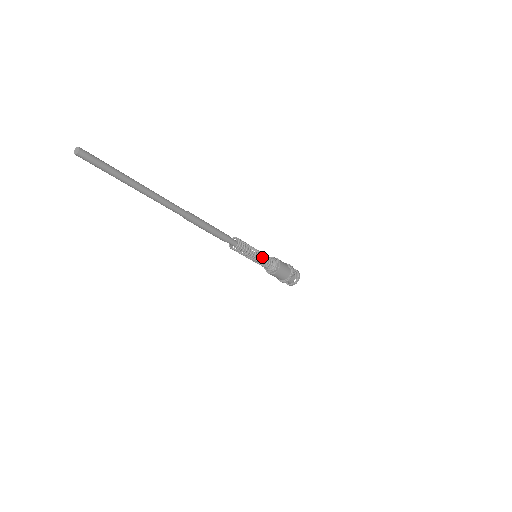
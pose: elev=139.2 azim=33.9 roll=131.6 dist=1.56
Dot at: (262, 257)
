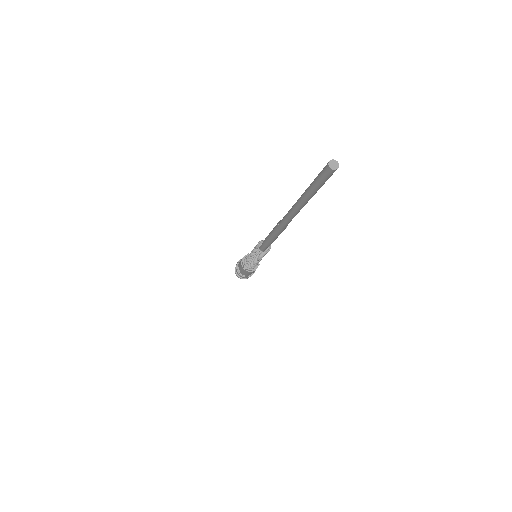
Dot at: (260, 260)
